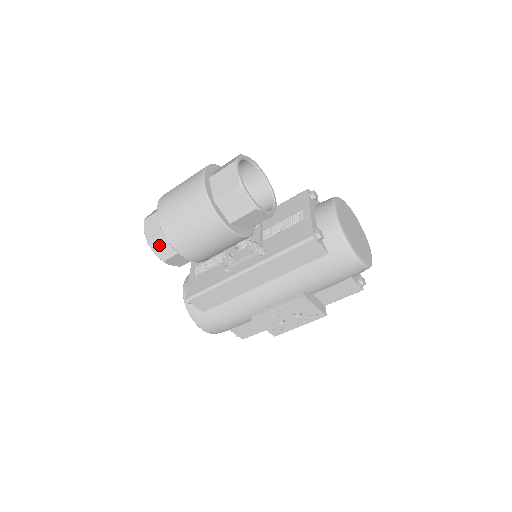
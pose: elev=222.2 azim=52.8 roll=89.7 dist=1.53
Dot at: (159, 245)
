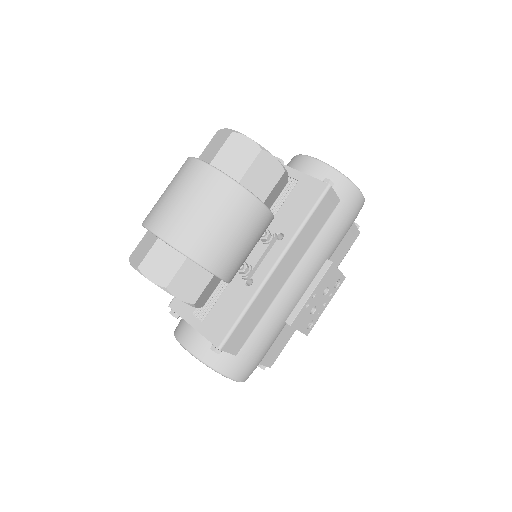
Dot at: (183, 283)
